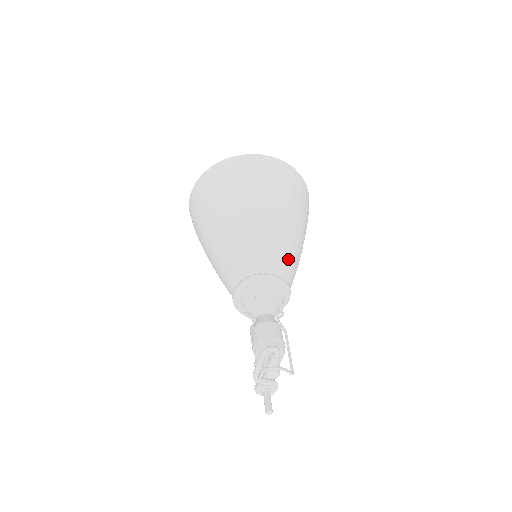
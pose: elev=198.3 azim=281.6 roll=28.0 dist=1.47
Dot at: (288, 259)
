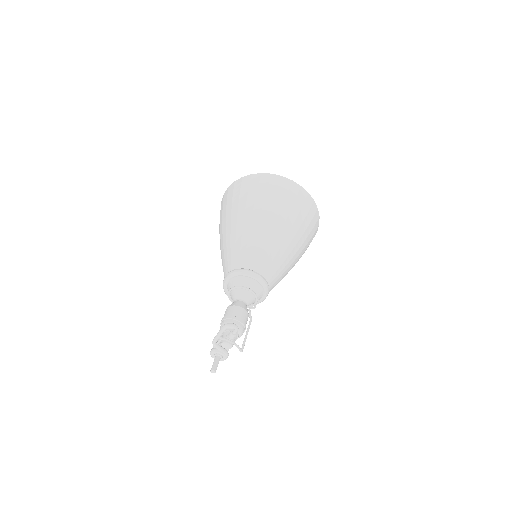
Dot at: (277, 268)
